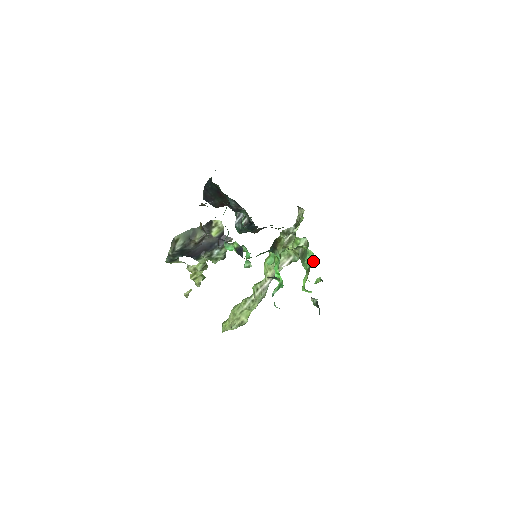
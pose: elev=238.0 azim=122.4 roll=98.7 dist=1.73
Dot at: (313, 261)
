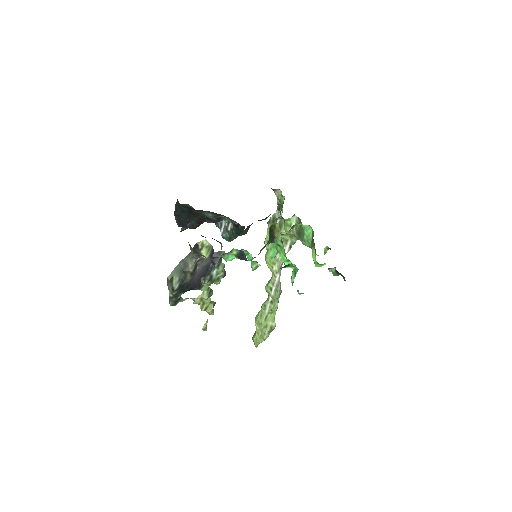
Dot at: (313, 233)
